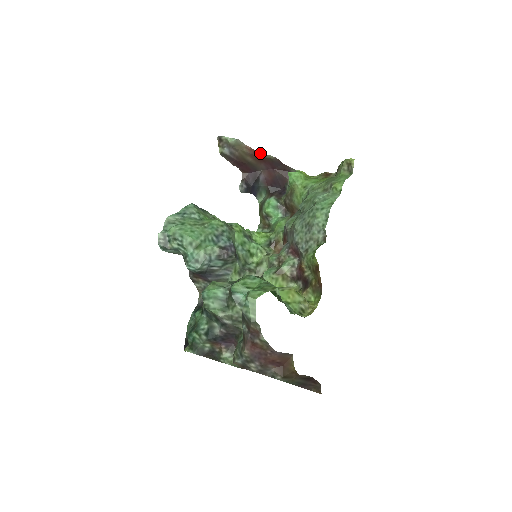
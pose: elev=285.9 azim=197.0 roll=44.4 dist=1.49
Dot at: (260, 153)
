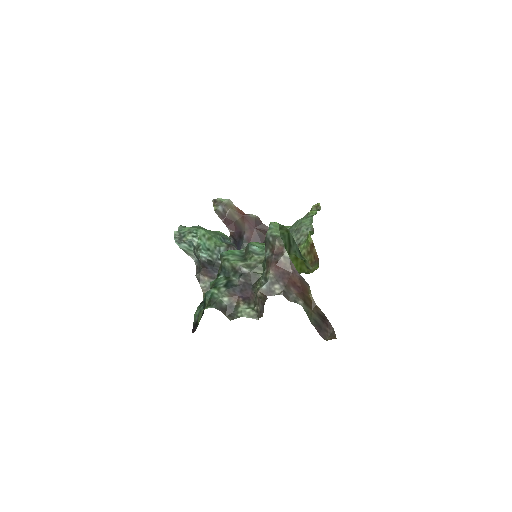
Dot at: (245, 214)
